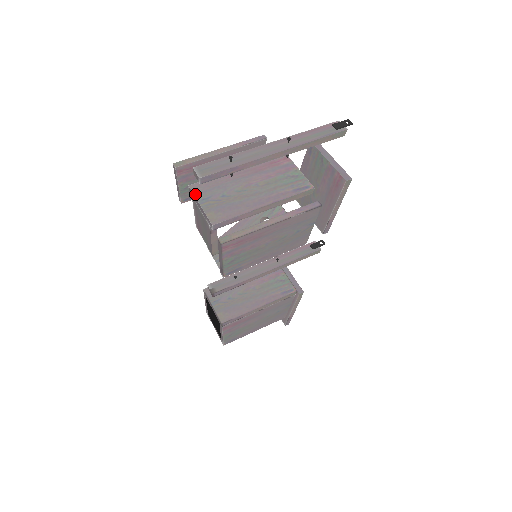
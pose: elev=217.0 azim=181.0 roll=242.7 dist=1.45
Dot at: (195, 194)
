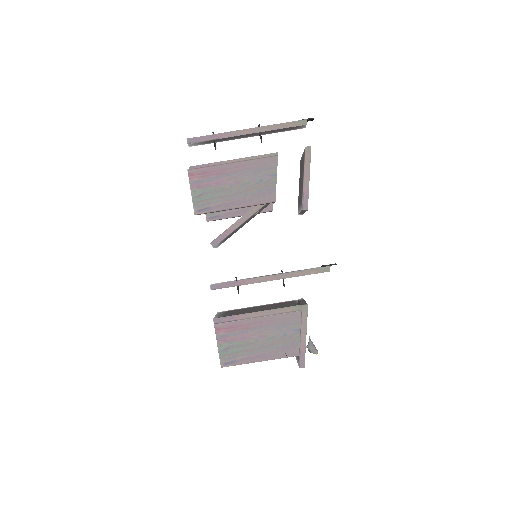
Dot at: occluded
